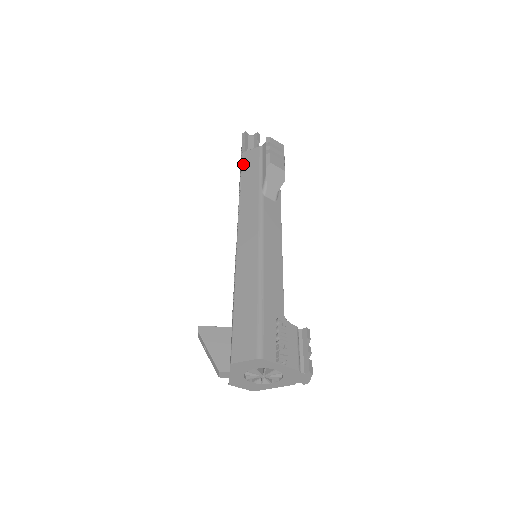
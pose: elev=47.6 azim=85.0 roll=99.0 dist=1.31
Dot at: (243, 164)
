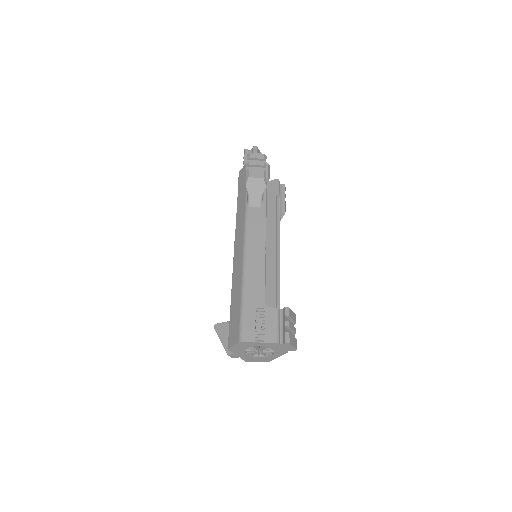
Dot at: (239, 182)
